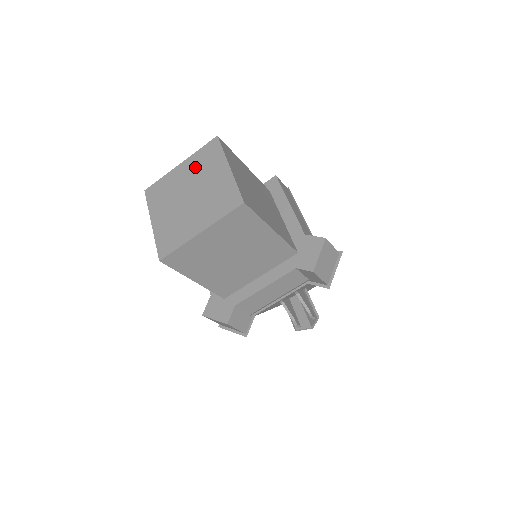
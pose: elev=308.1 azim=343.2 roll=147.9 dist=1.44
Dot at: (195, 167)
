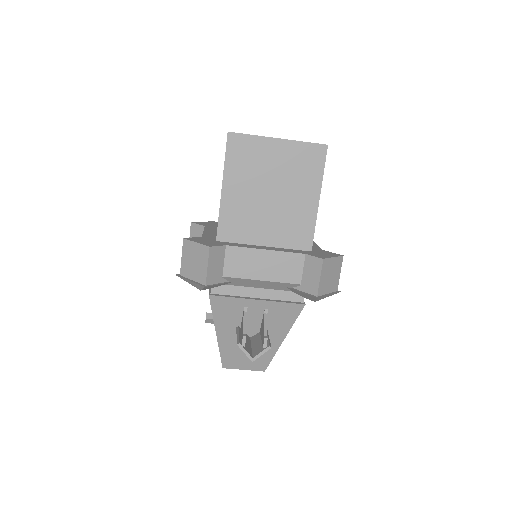
Dot at: occluded
